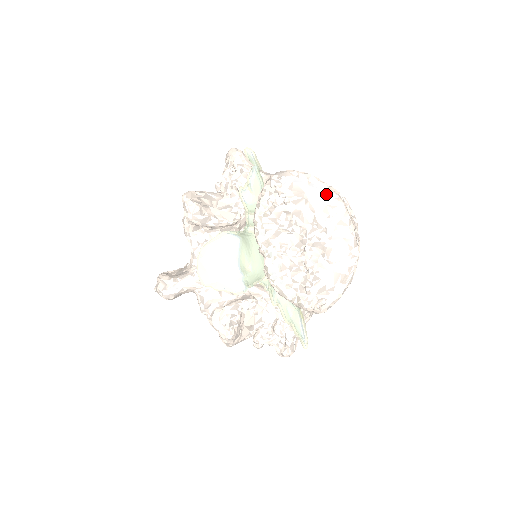
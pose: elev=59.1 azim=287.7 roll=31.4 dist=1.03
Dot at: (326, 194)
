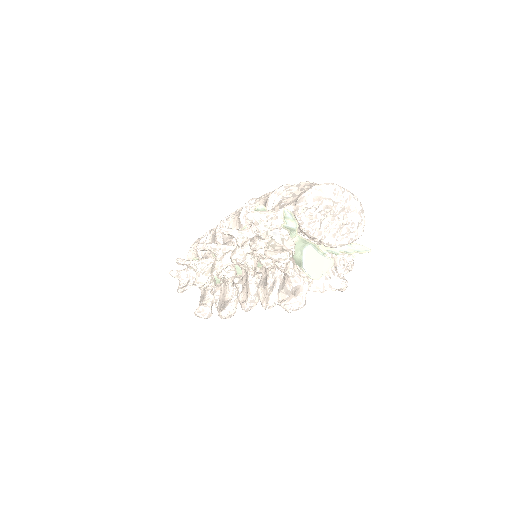
Dot at: (328, 188)
